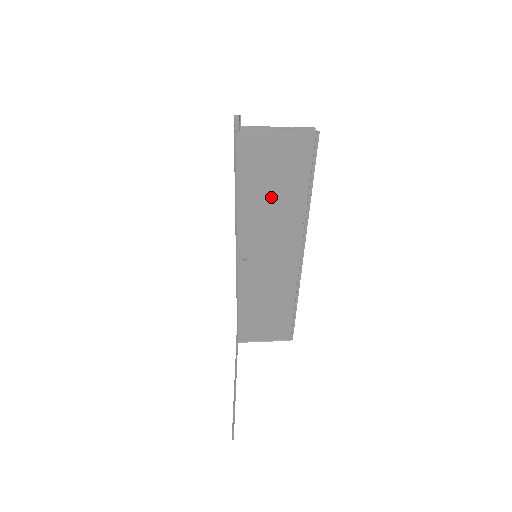
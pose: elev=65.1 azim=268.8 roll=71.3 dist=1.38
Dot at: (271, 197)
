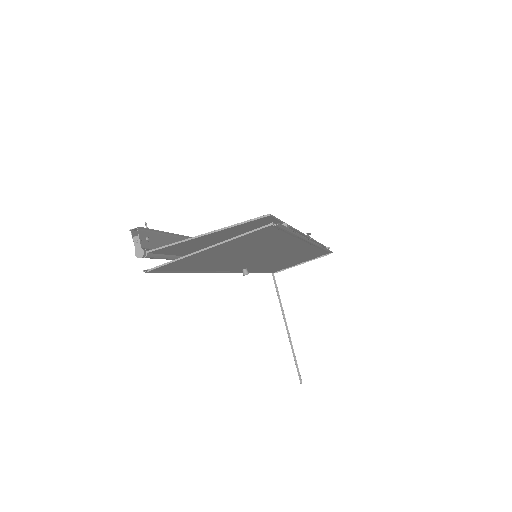
Dot at: (244, 255)
